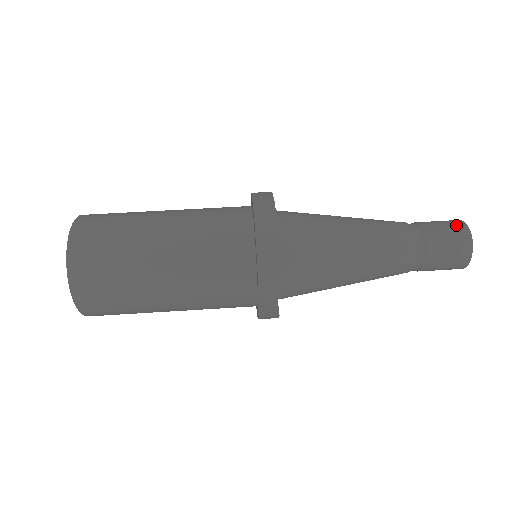
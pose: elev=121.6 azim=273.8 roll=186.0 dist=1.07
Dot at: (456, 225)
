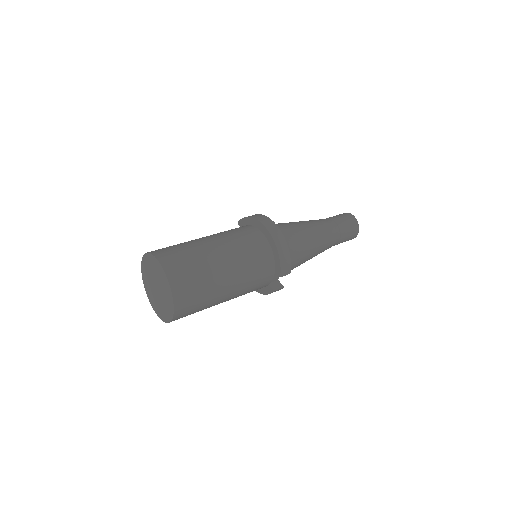
Dot at: (348, 215)
